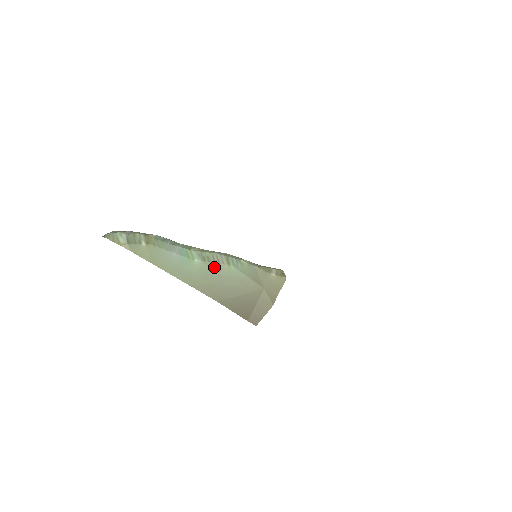
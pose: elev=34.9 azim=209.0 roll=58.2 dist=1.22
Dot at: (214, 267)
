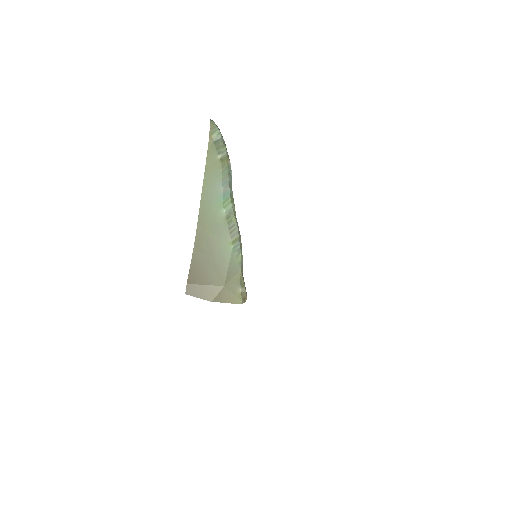
Dot at: (225, 230)
